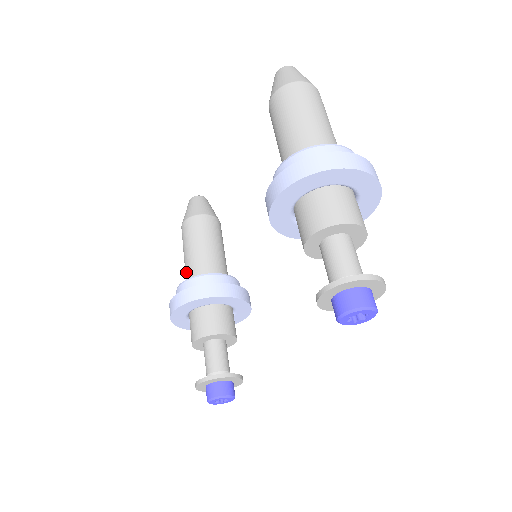
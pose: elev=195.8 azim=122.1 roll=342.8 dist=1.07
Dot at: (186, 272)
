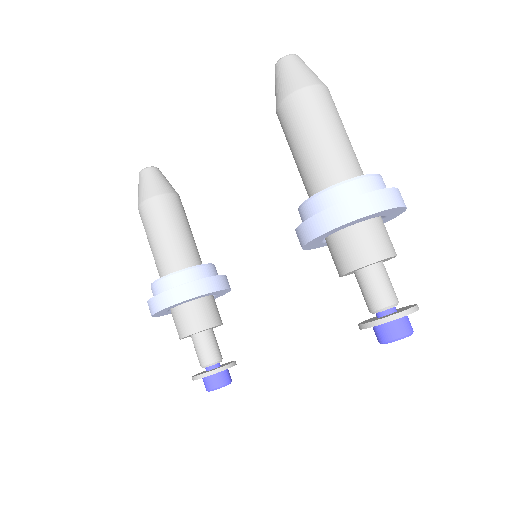
Dot at: (159, 261)
